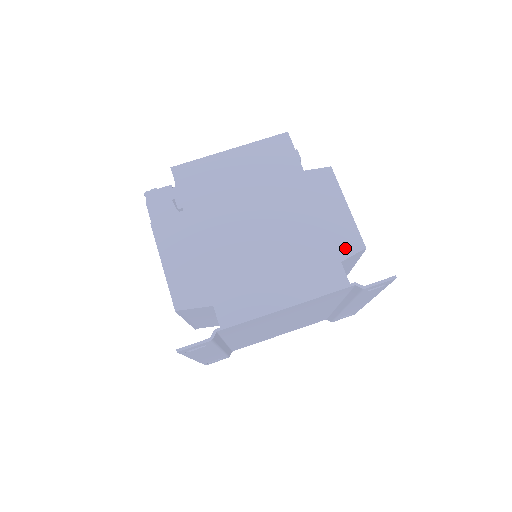
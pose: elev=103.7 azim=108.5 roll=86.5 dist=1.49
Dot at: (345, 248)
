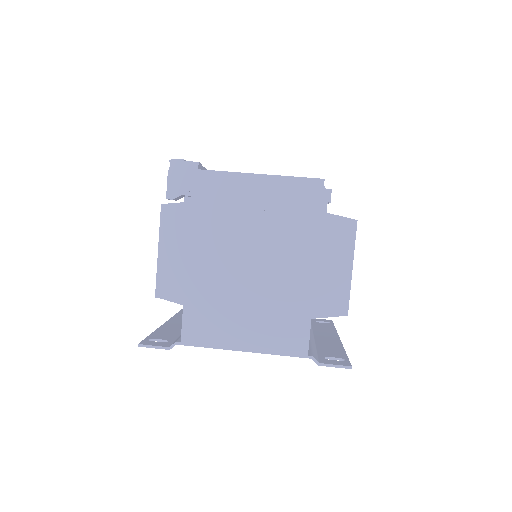
Dot at: (328, 307)
